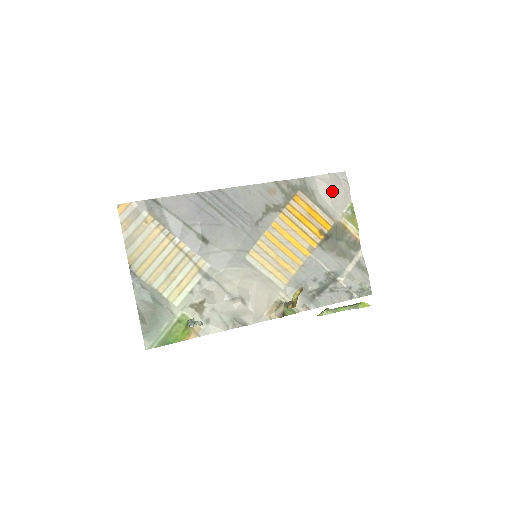
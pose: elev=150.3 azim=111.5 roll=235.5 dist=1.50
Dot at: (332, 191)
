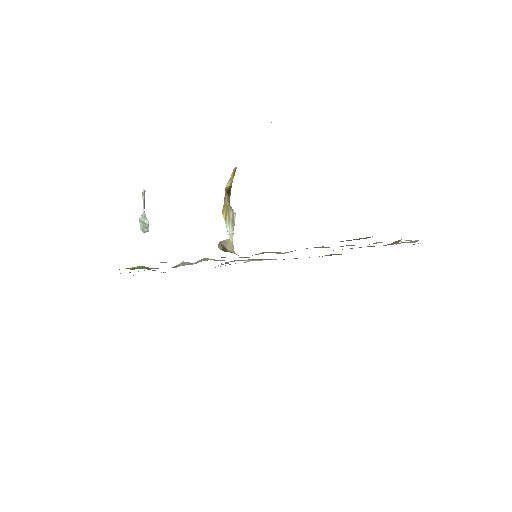
Dot at: occluded
